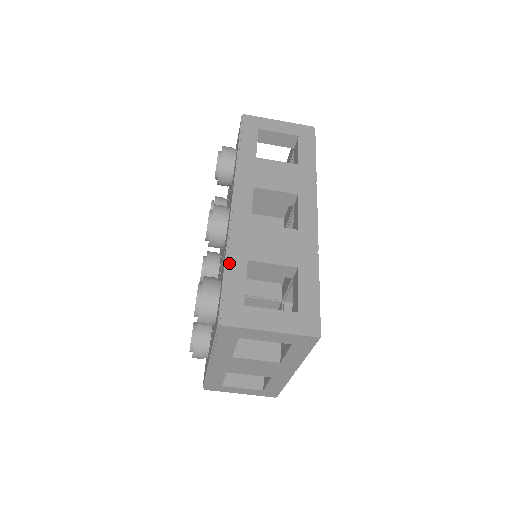
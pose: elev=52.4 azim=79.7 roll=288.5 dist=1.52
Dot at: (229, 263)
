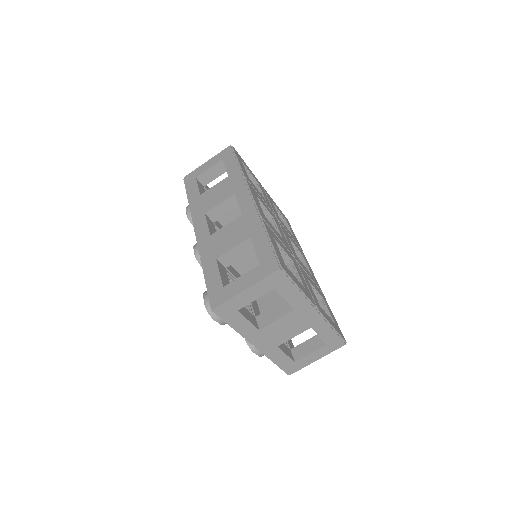
Dot at: (205, 270)
